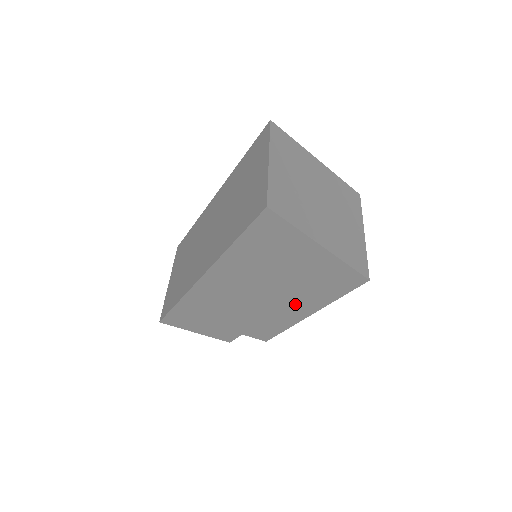
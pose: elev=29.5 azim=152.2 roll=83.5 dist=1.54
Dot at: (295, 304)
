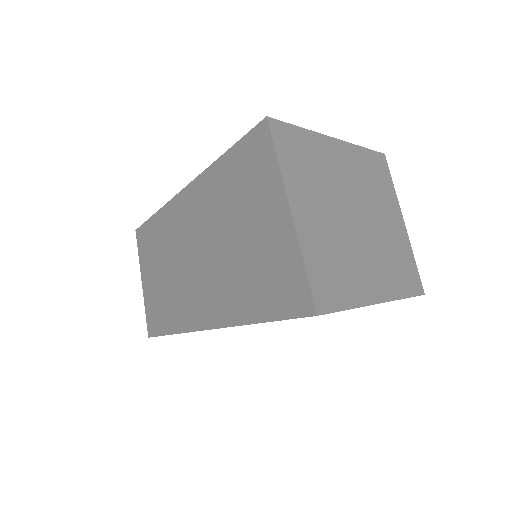
Dot at: occluded
